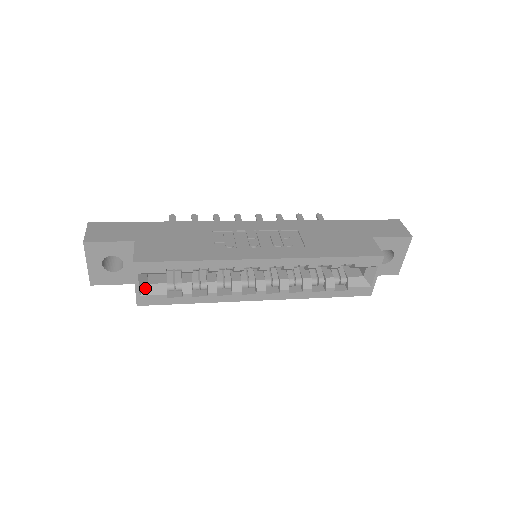
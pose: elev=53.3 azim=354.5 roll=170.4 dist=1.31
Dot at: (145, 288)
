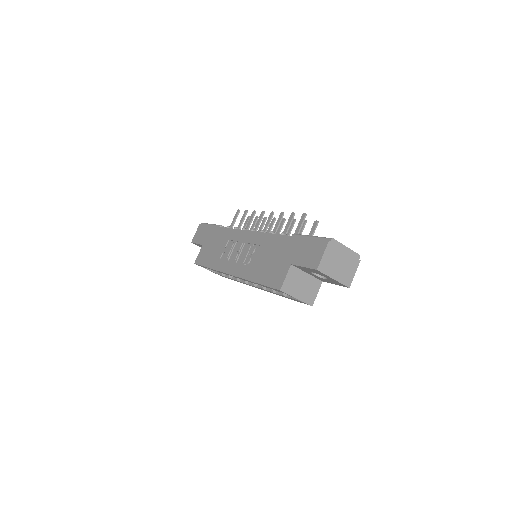
Dot at: occluded
